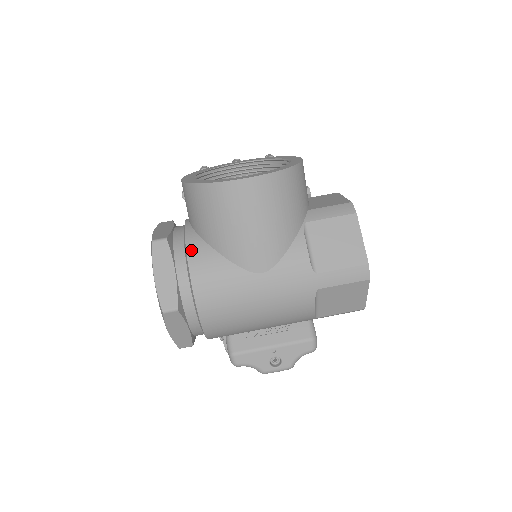
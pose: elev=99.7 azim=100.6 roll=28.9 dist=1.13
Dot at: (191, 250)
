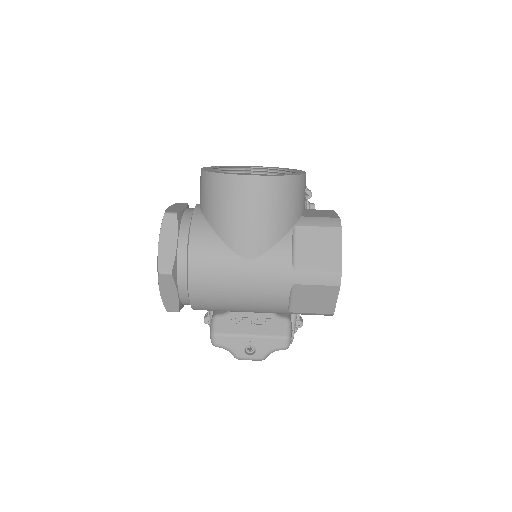
Dot at: (195, 227)
